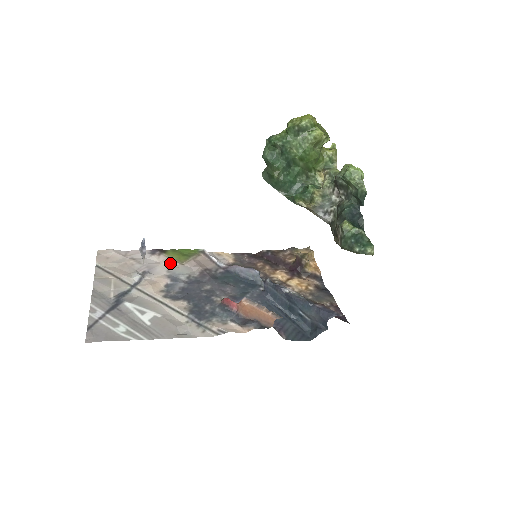
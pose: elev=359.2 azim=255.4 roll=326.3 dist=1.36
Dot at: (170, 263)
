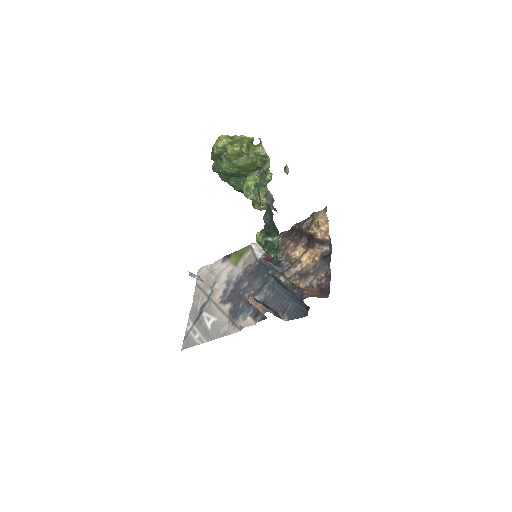
Dot at: (230, 268)
